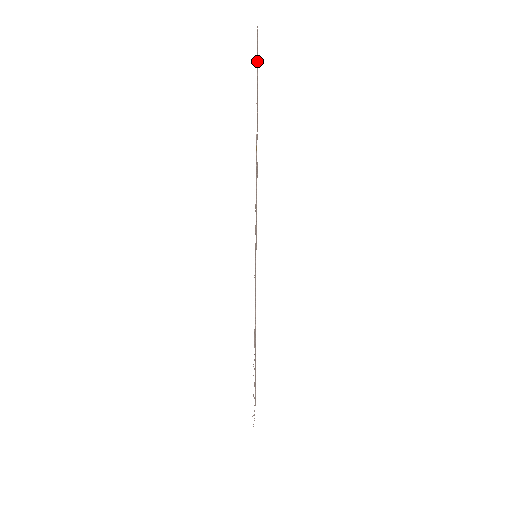
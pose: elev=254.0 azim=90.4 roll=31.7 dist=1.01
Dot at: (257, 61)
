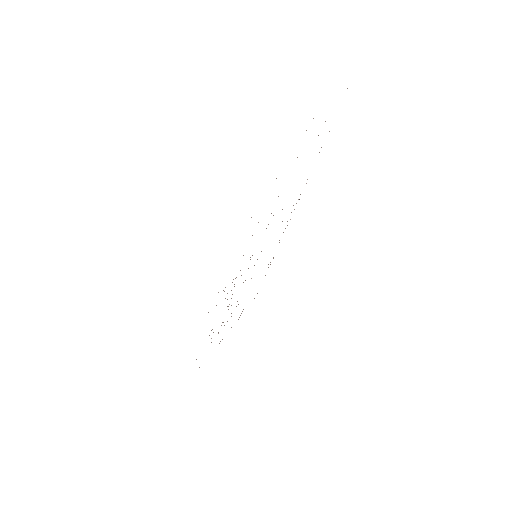
Dot at: occluded
